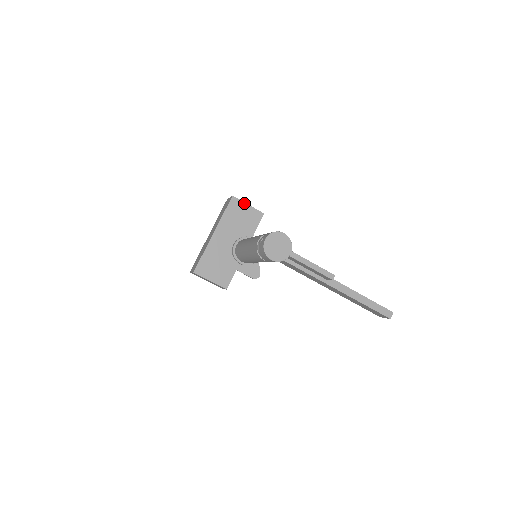
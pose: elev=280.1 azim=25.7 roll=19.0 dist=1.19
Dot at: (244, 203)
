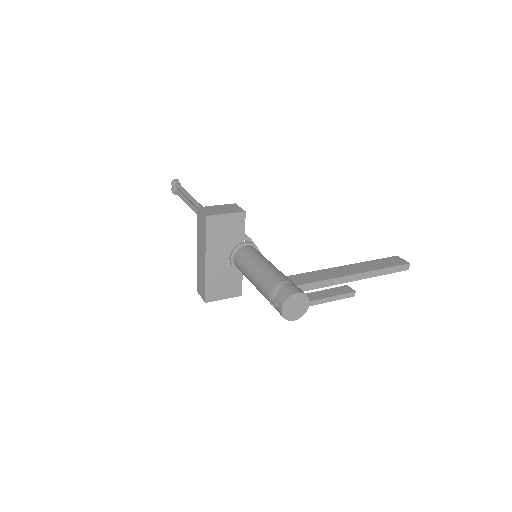
Dot at: (221, 215)
